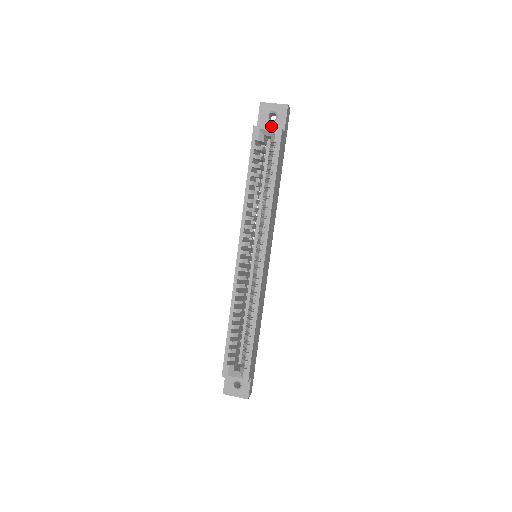
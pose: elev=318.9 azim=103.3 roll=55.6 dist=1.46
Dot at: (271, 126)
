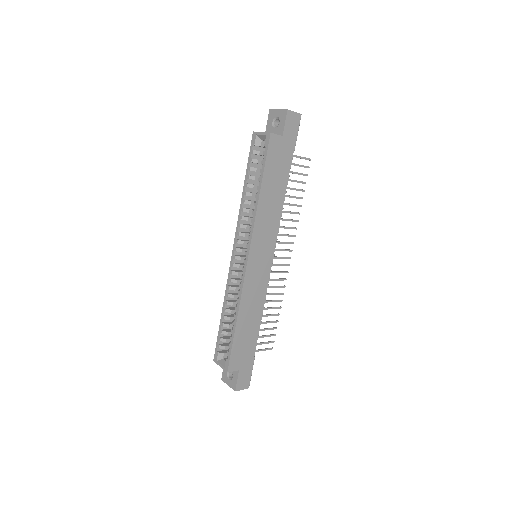
Dot at: (274, 131)
